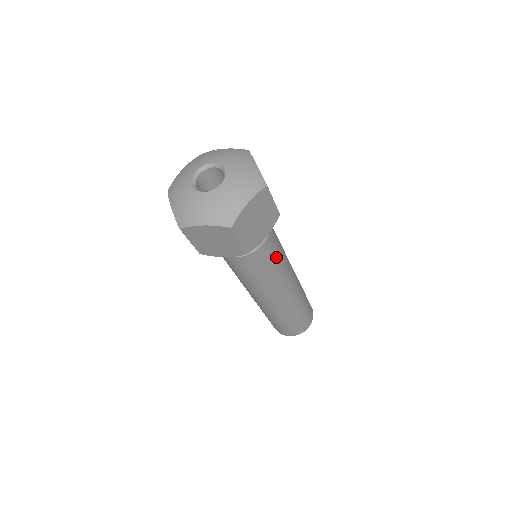
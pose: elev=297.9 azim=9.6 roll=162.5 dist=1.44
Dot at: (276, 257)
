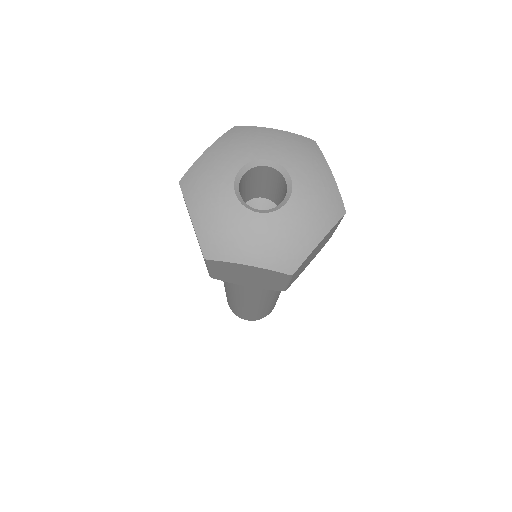
Dot at: occluded
